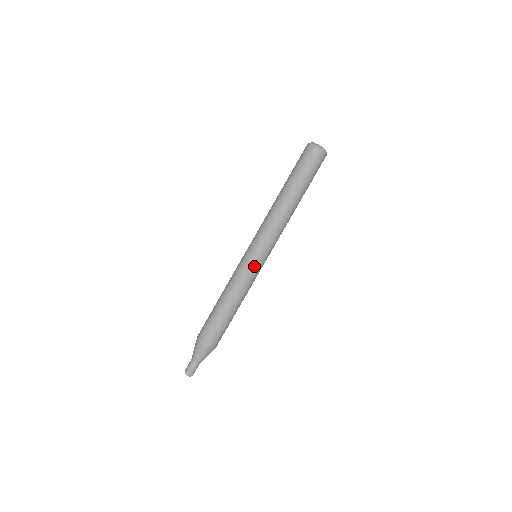
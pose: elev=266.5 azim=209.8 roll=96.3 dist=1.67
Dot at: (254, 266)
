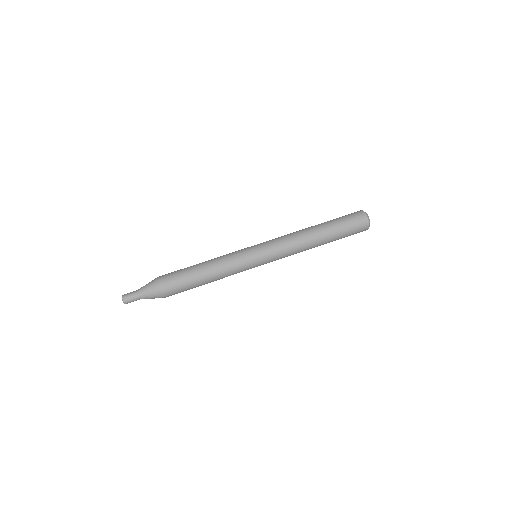
Dot at: (248, 256)
